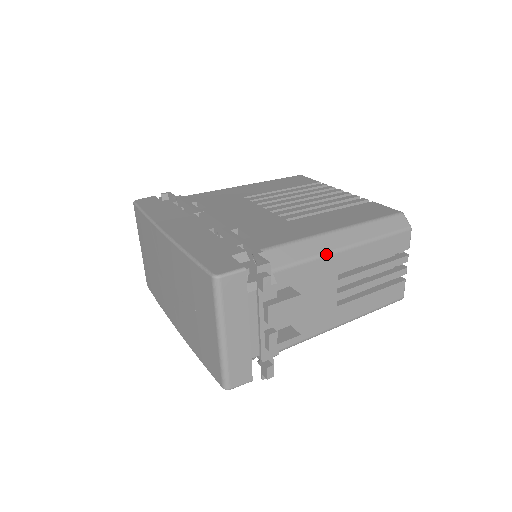
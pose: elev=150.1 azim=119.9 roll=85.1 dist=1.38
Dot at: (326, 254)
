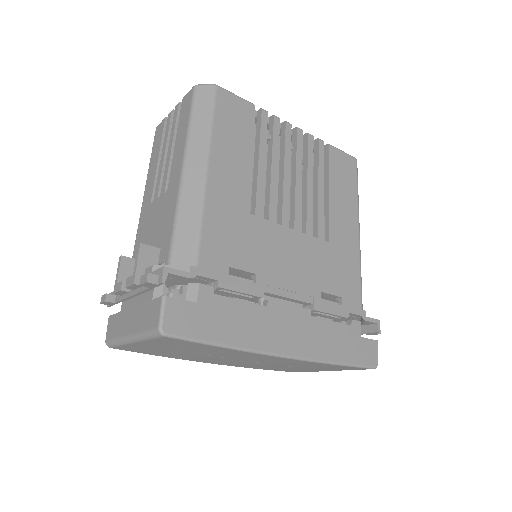
Dot at: occluded
